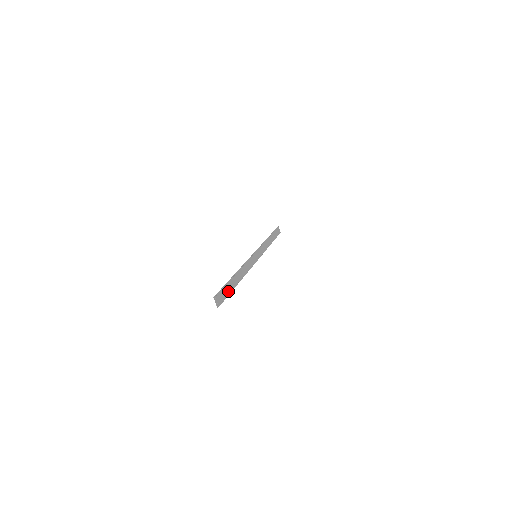
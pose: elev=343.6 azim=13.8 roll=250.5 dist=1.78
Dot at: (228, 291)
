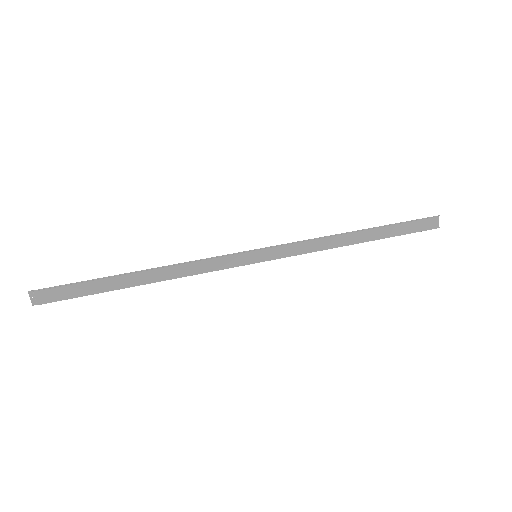
Dot at: (89, 291)
